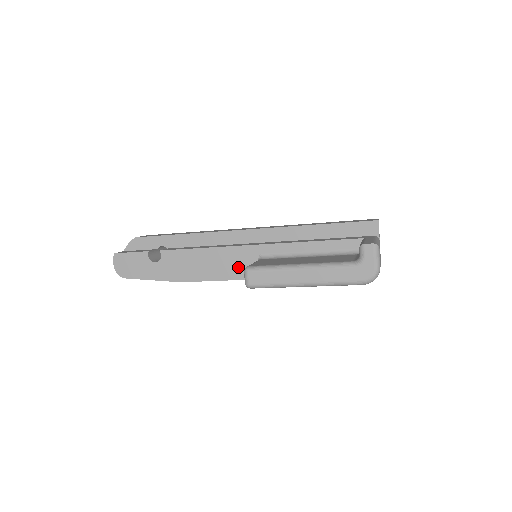
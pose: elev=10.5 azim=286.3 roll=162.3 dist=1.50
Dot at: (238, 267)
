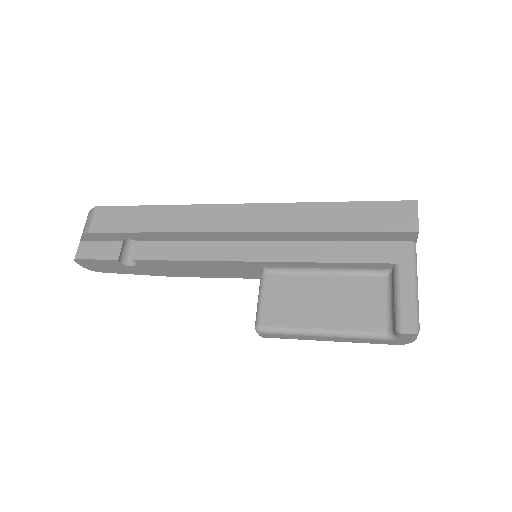
Dot at: (237, 272)
